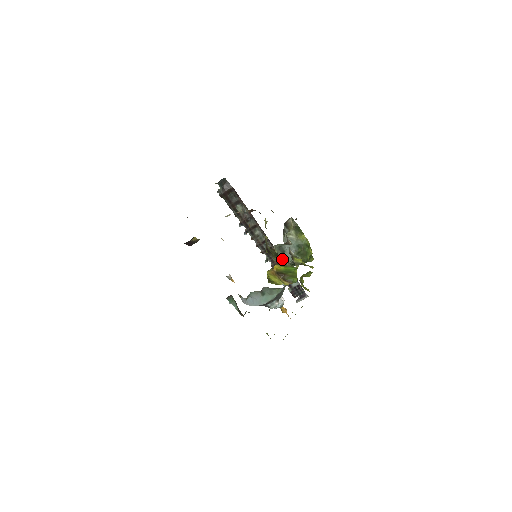
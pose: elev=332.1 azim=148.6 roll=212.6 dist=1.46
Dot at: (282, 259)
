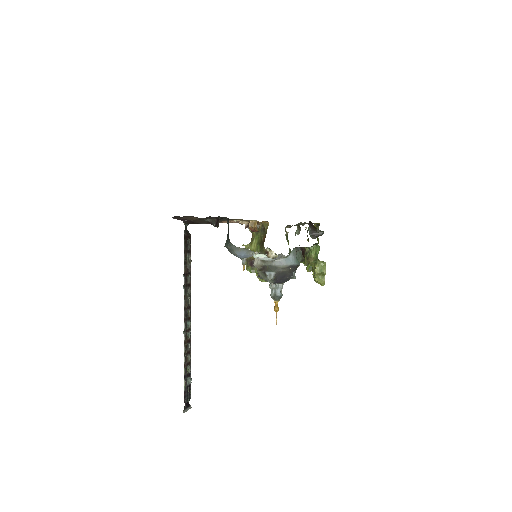
Dot at: occluded
